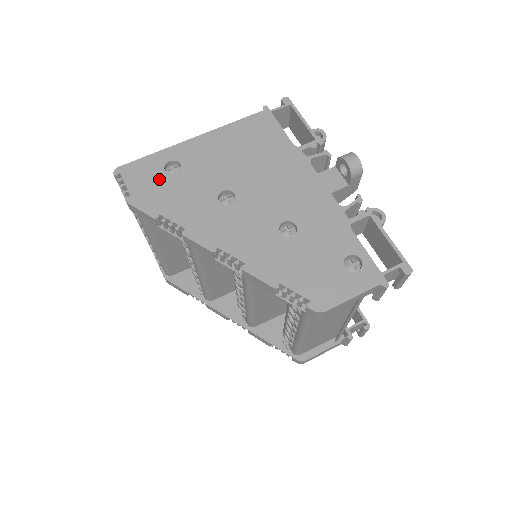
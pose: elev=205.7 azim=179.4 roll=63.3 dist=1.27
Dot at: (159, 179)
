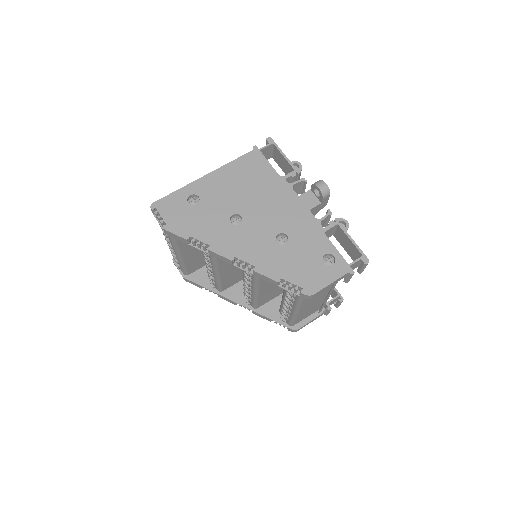
Dot at: (185, 210)
